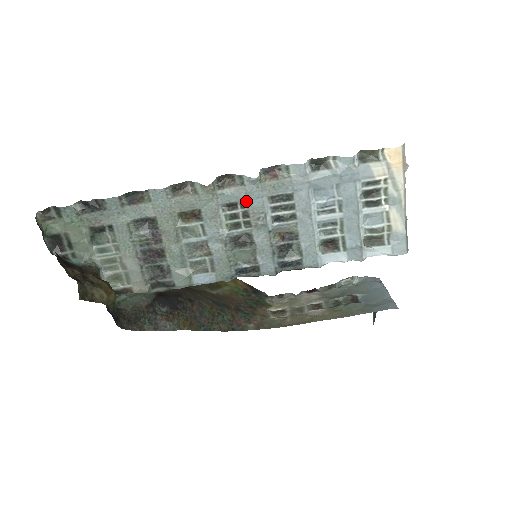
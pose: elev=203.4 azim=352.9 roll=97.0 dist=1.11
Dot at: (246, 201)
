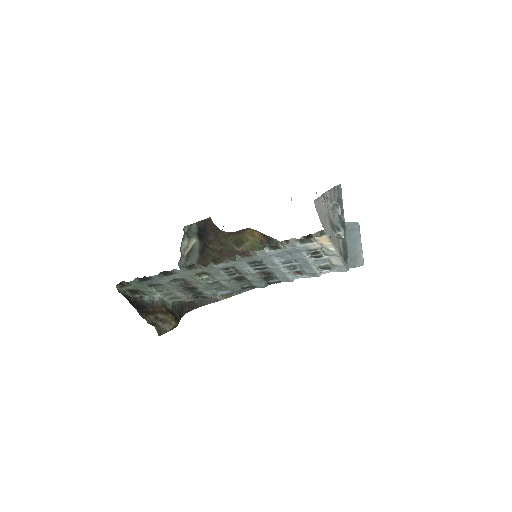
Dot at: (234, 267)
